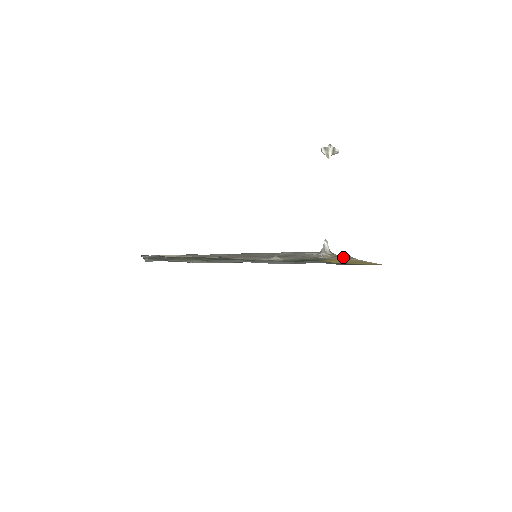
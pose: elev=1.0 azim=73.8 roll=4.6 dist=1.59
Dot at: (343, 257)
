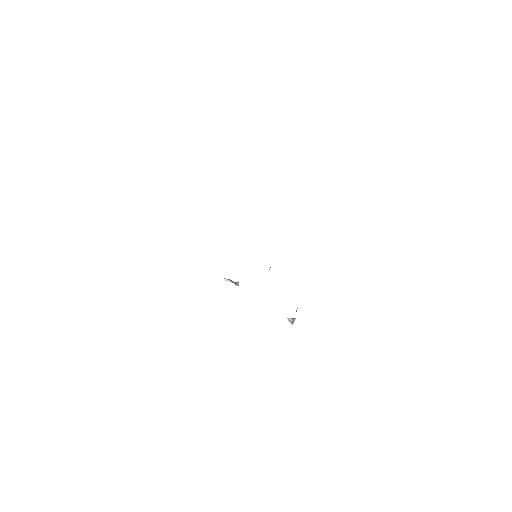
Dot at: occluded
